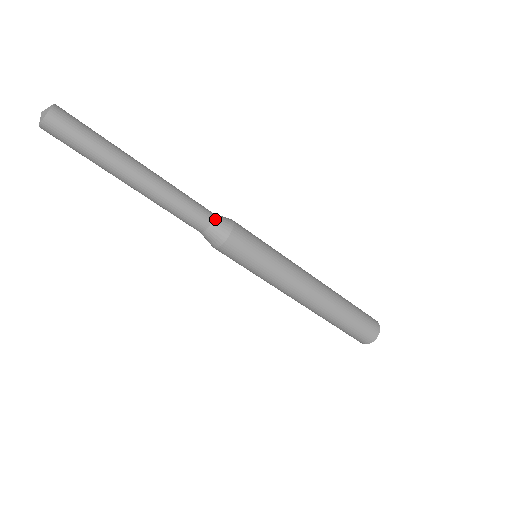
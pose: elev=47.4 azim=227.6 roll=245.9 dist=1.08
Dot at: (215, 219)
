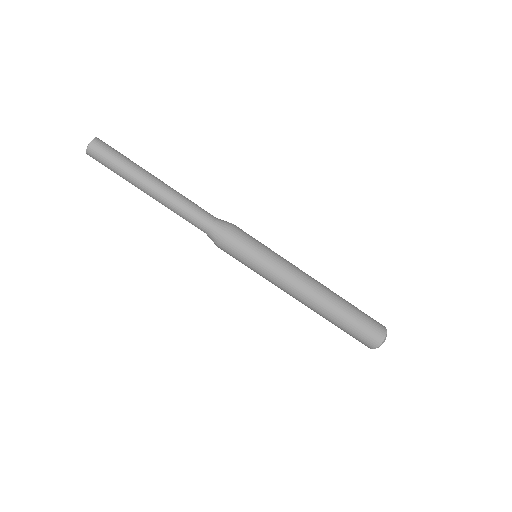
Dot at: (217, 221)
